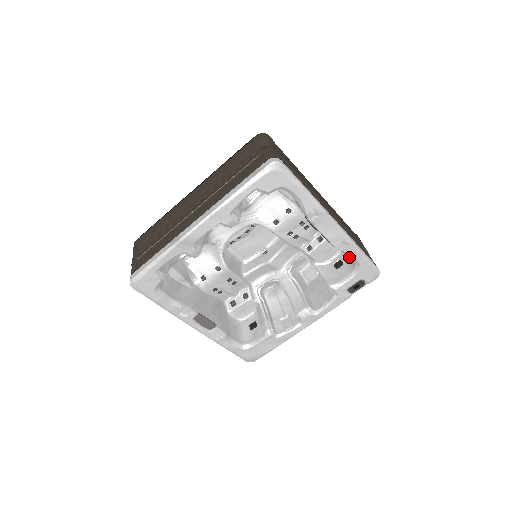
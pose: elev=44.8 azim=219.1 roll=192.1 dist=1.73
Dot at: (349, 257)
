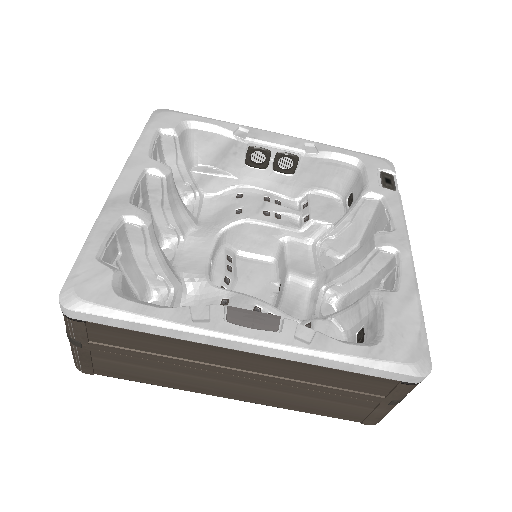
Dot at: (345, 180)
